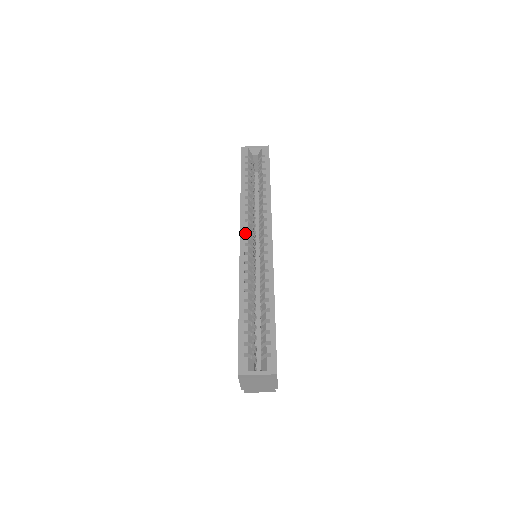
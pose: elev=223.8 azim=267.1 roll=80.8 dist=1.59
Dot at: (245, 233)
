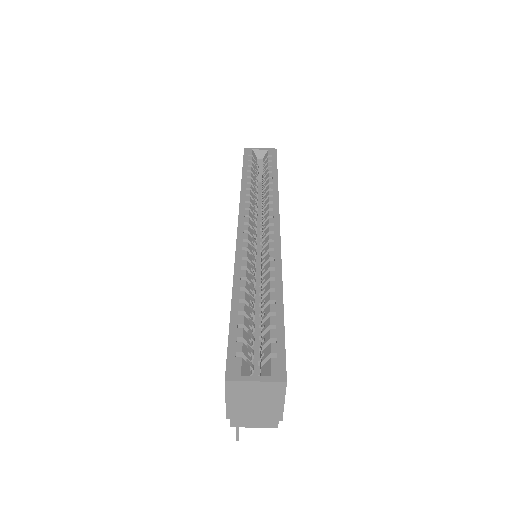
Dot at: (245, 220)
